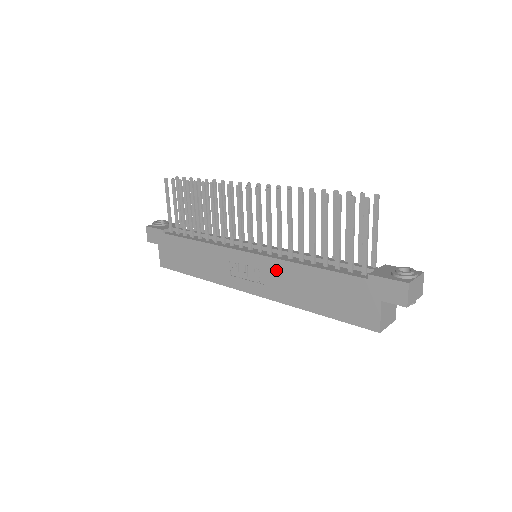
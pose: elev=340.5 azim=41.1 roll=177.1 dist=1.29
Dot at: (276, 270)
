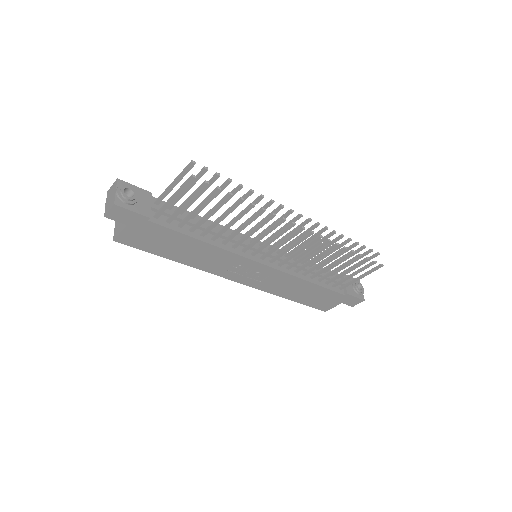
Dot at: (282, 279)
